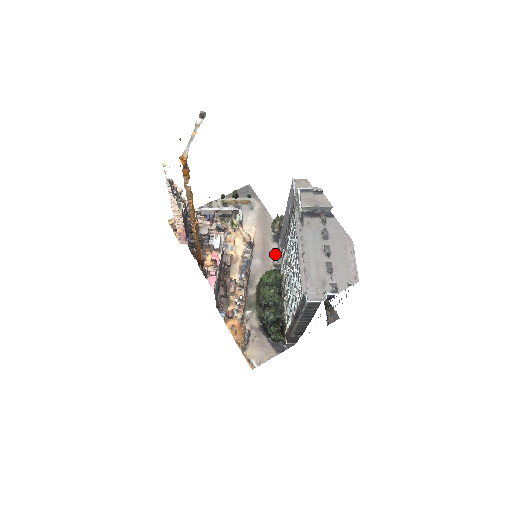
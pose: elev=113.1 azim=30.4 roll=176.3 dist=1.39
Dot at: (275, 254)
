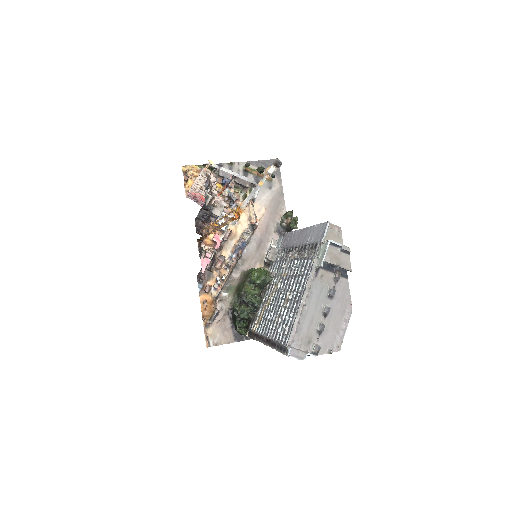
Dot at: (273, 249)
